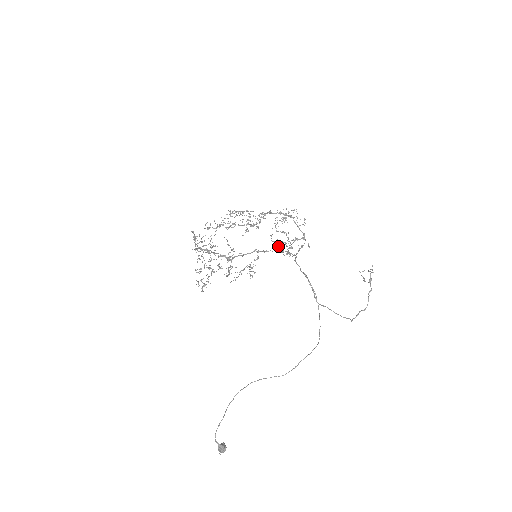
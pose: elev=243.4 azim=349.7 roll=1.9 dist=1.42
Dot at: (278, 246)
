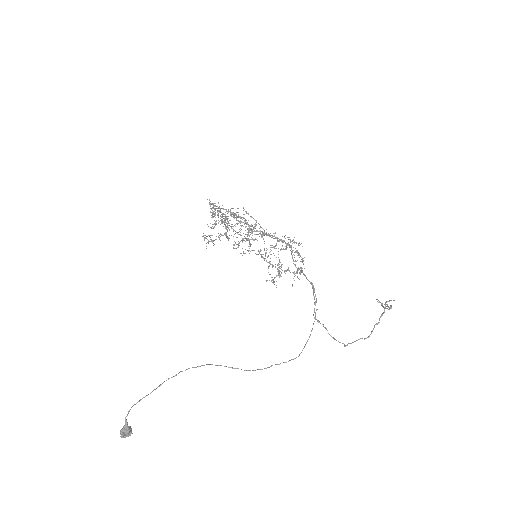
Dot at: (268, 267)
